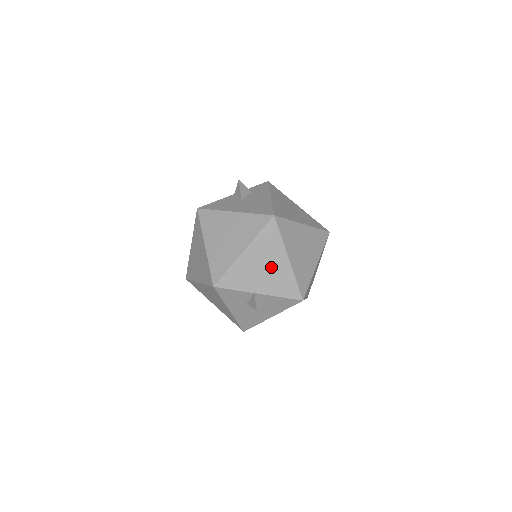
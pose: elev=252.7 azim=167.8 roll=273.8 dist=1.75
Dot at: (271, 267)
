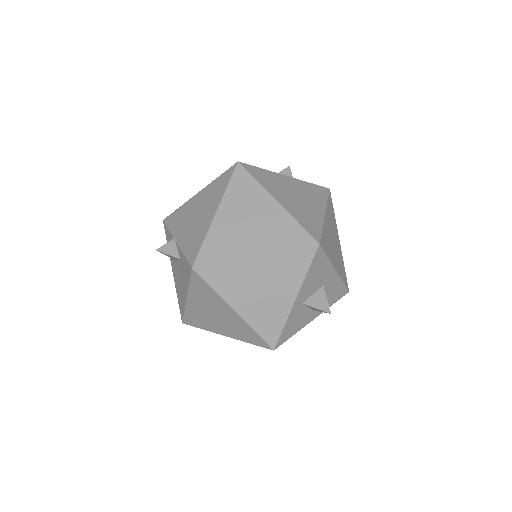
Dot at: (201, 216)
